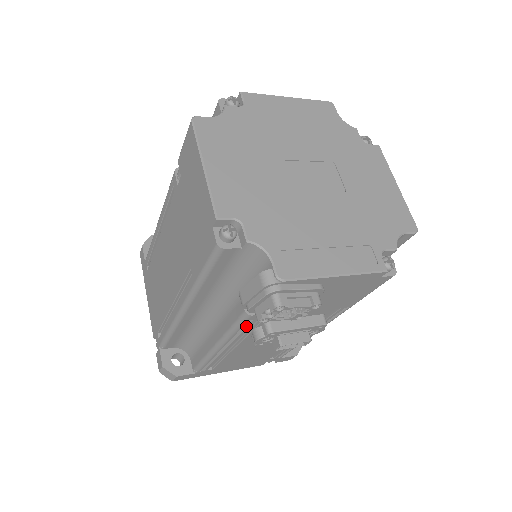
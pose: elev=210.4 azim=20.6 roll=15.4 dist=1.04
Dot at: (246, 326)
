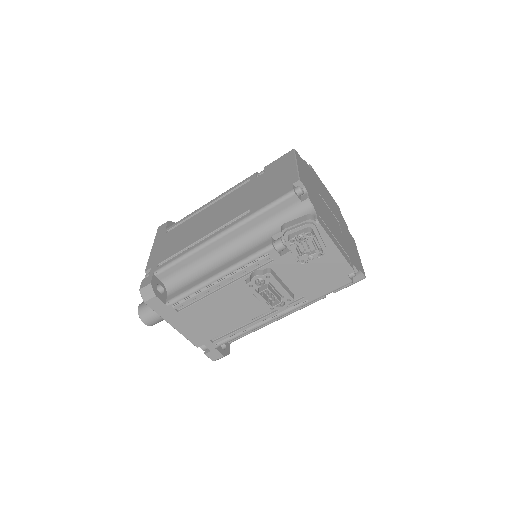
Dot at: (258, 261)
